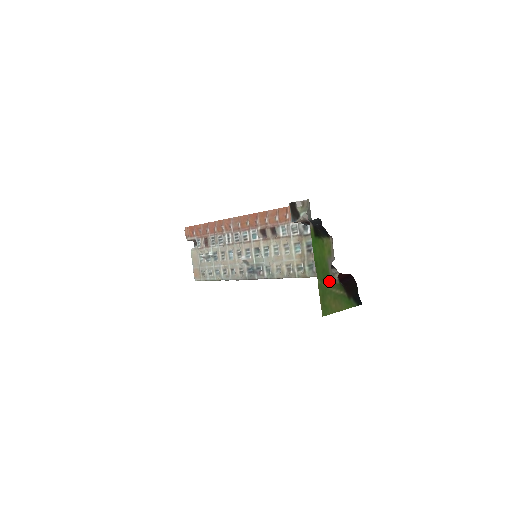
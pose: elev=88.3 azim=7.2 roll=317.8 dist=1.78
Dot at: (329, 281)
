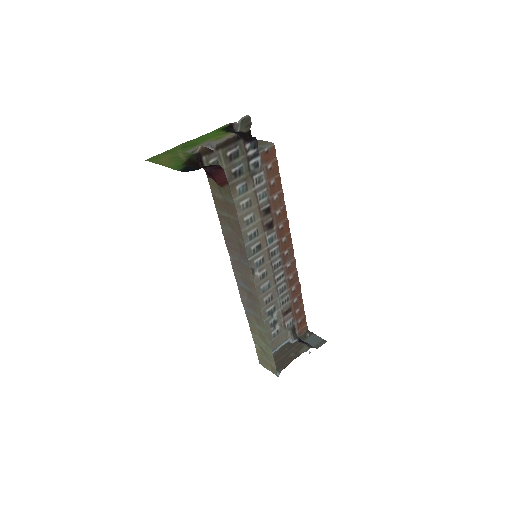
Dot at: (188, 149)
